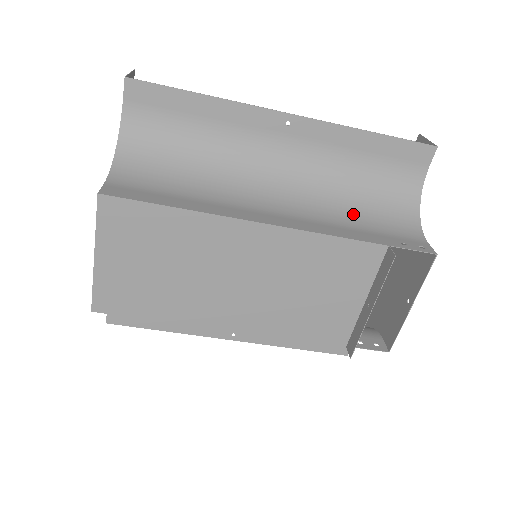
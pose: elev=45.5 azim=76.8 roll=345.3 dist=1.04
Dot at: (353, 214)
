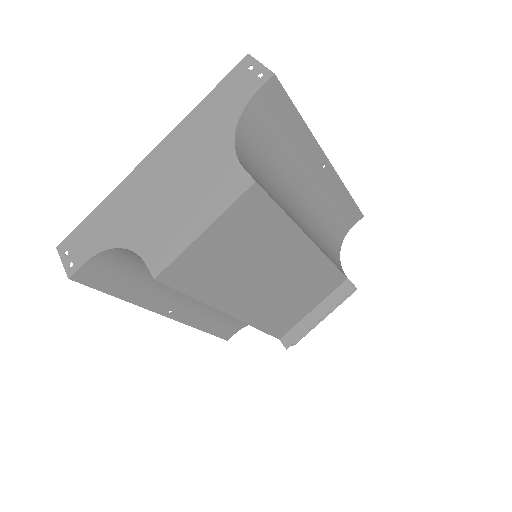
Dot at: (324, 246)
